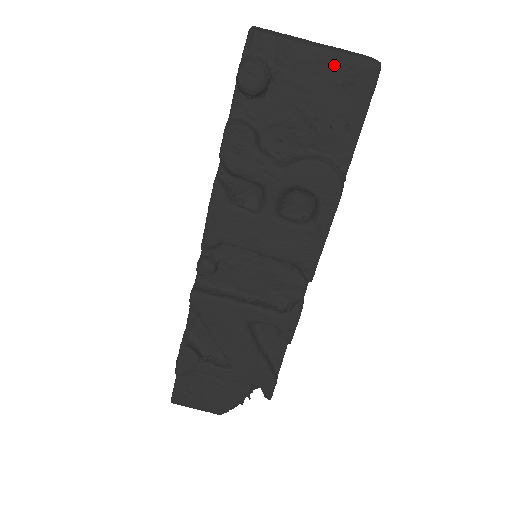
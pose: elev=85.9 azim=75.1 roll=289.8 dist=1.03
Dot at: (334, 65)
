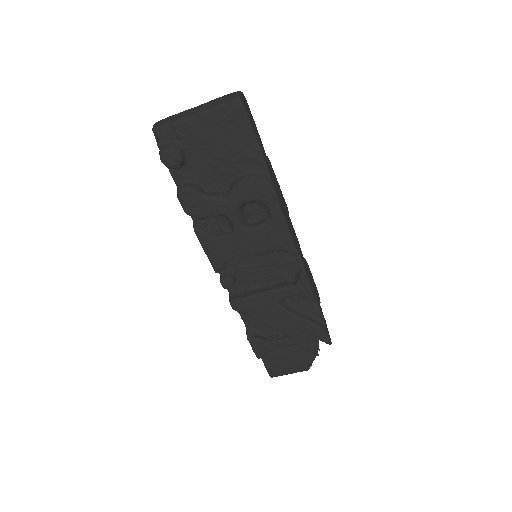
Dot at: (212, 118)
